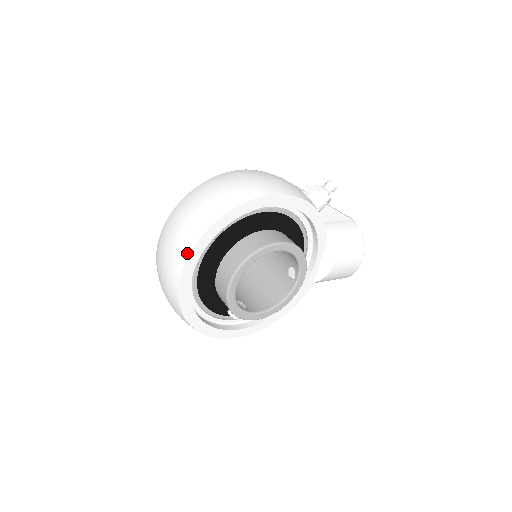
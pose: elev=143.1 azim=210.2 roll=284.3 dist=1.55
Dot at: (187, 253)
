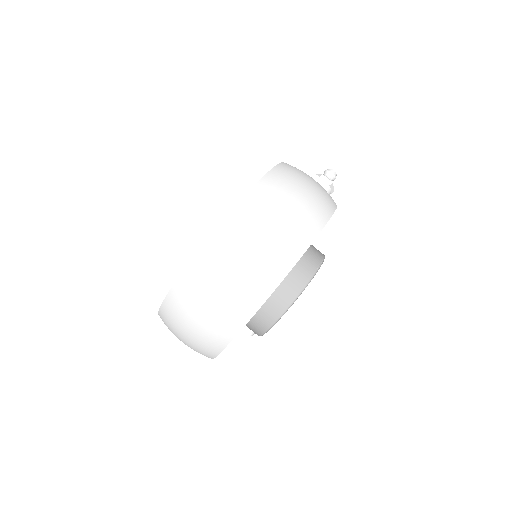
Dot at: (262, 300)
